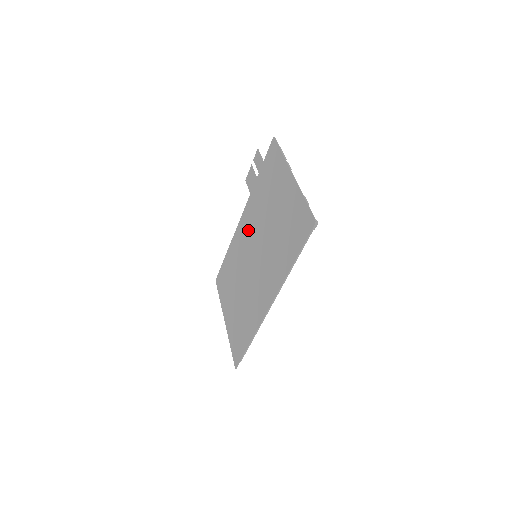
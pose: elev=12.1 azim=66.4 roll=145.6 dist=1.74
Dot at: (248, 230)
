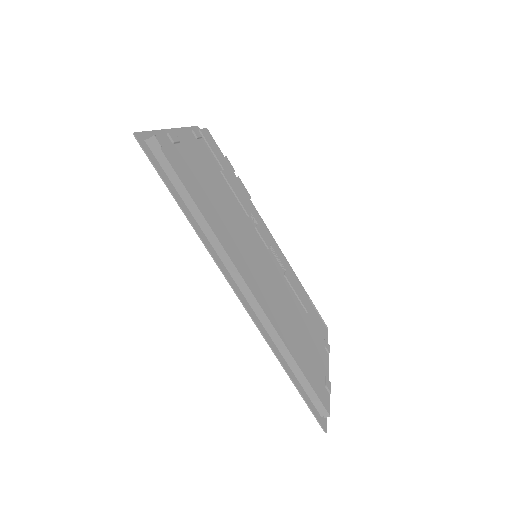
Dot at: occluded
